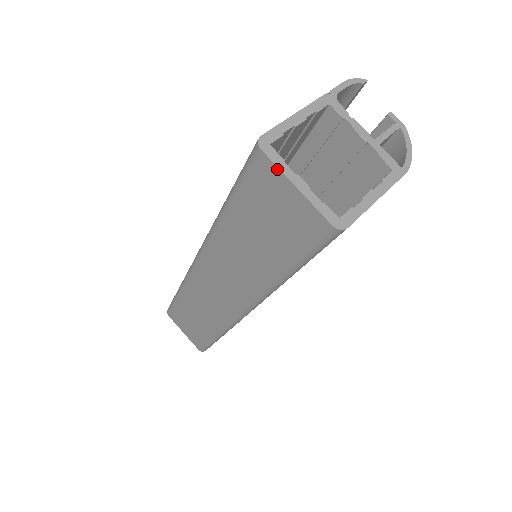
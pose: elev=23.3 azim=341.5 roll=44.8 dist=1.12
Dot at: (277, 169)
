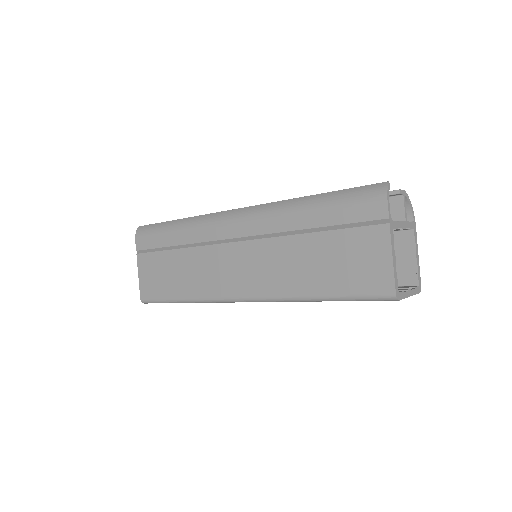
Dot at: occluded
